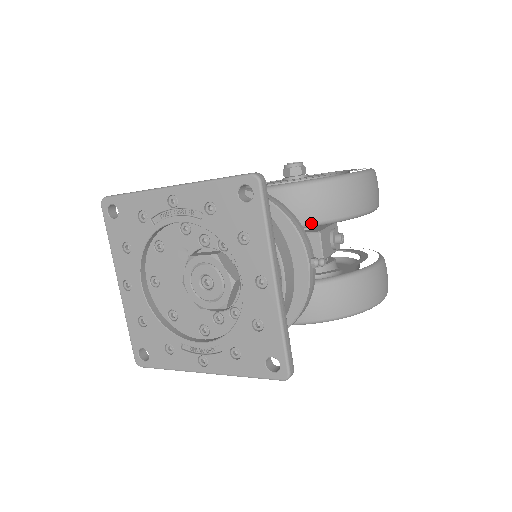
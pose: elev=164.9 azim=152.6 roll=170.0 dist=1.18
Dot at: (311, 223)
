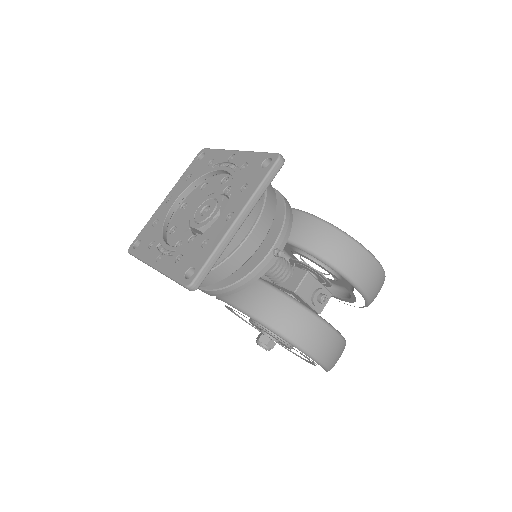
Dot at: (302, 245)
